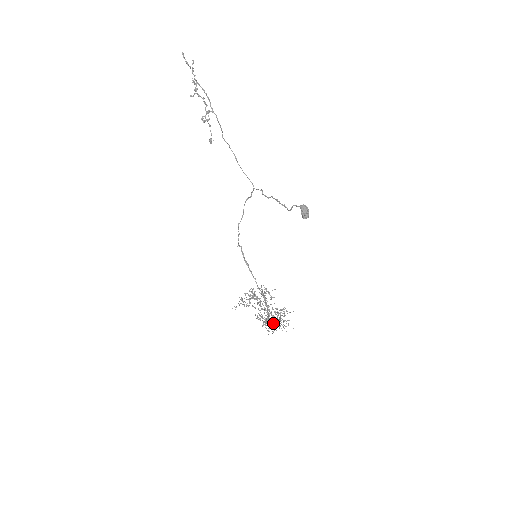
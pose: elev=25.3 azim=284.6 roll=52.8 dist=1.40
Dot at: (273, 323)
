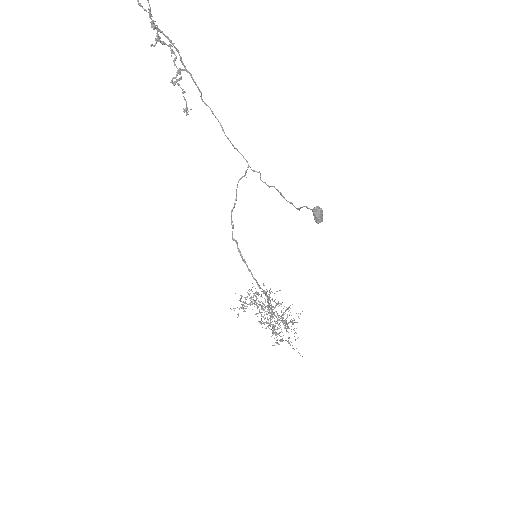
Dot at: (279, 324)
